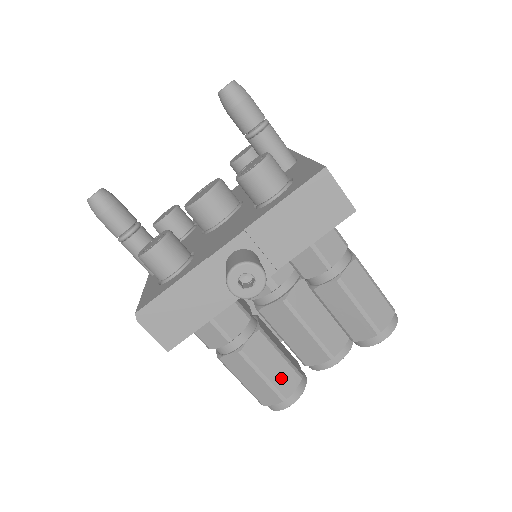
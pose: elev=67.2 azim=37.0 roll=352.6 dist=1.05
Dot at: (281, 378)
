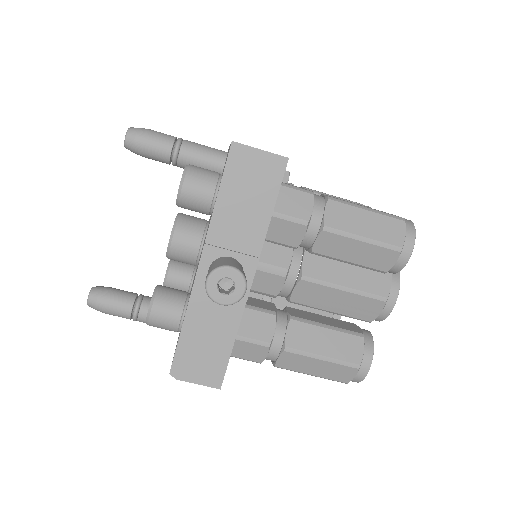
Dot at: (342, 349)
